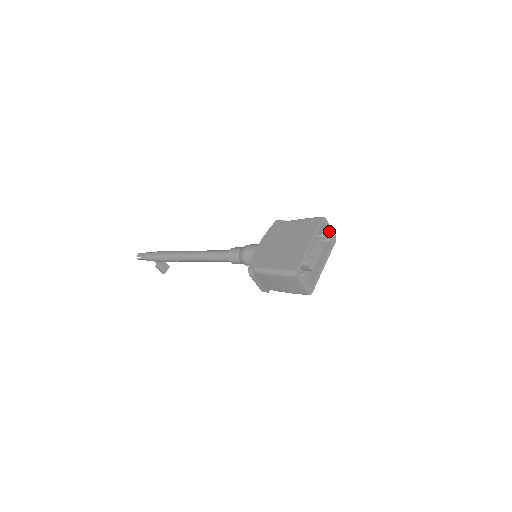
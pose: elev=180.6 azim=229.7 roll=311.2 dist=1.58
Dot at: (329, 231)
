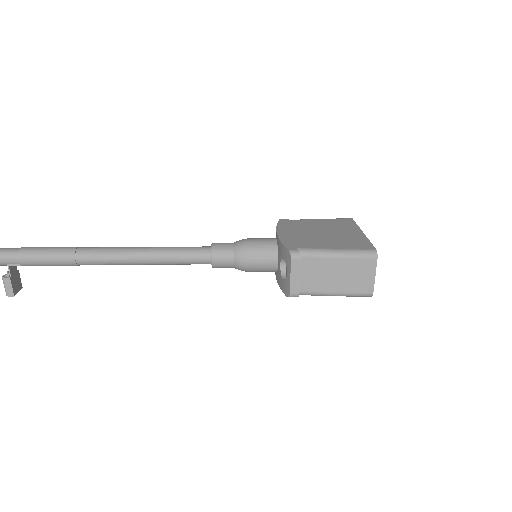
Dot at: occluded
